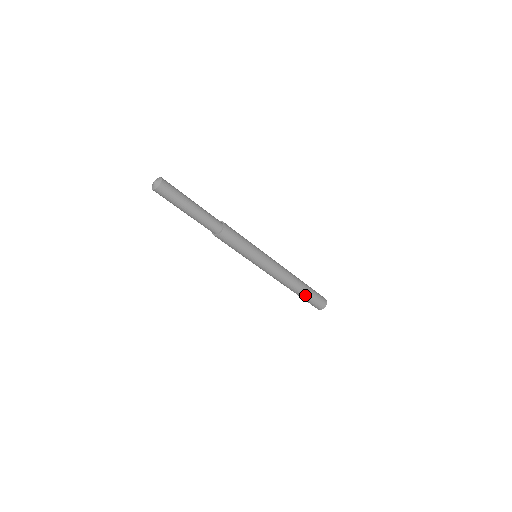
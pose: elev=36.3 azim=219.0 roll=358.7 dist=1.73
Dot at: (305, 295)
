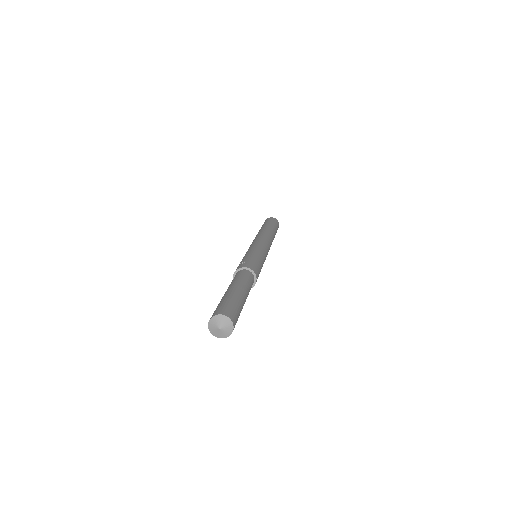
Dot at: occluded
